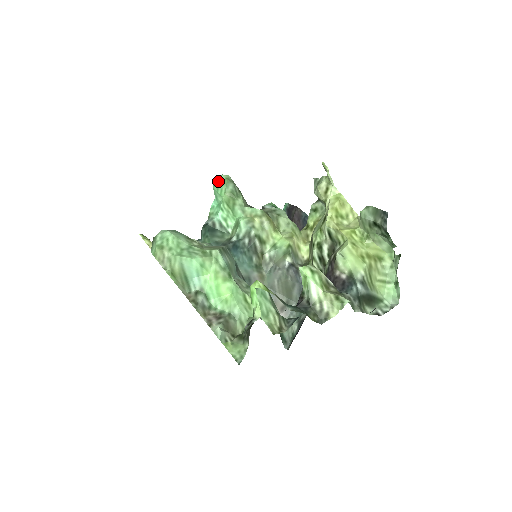
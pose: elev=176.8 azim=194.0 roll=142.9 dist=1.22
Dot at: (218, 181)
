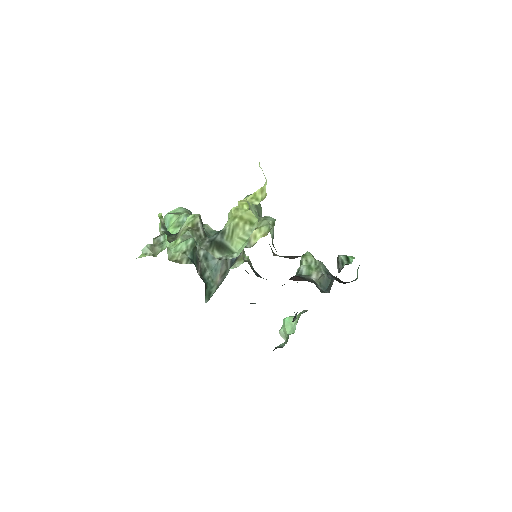
Dot at: occluded
